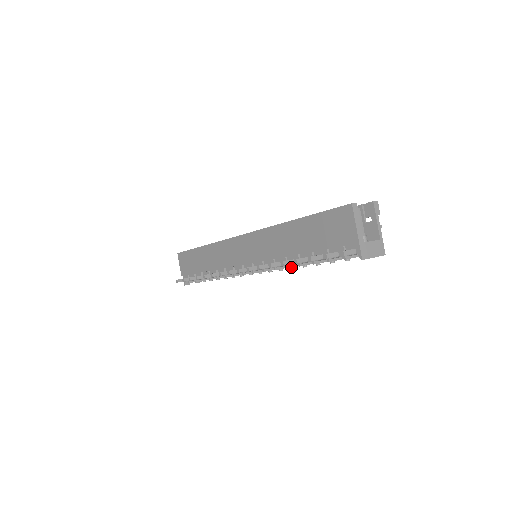
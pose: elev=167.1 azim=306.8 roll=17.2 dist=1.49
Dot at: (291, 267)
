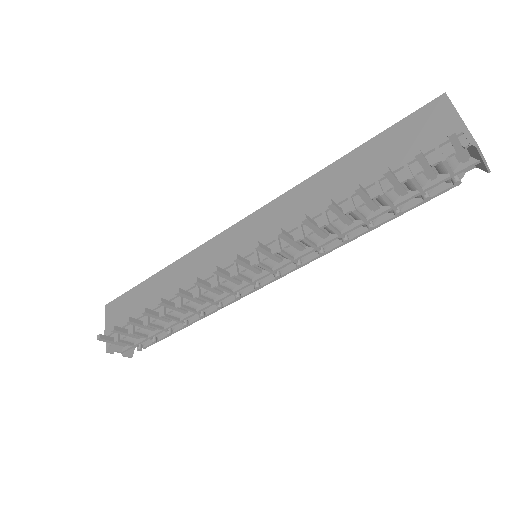
Dot at: (333, 227)
